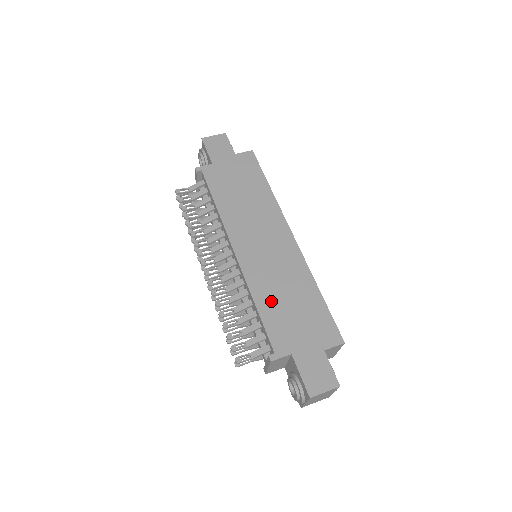
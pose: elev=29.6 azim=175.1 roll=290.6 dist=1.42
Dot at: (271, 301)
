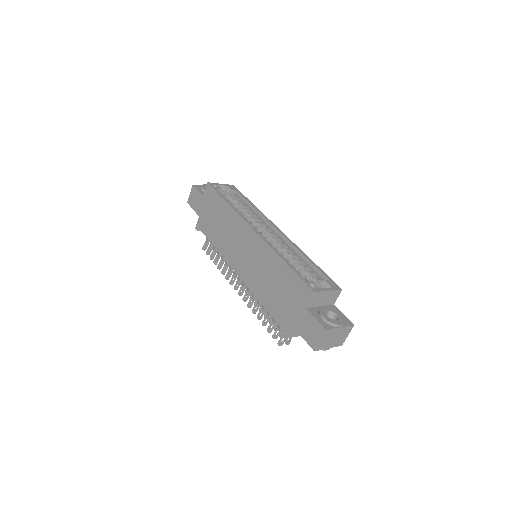
Dot at: (266, 293)
